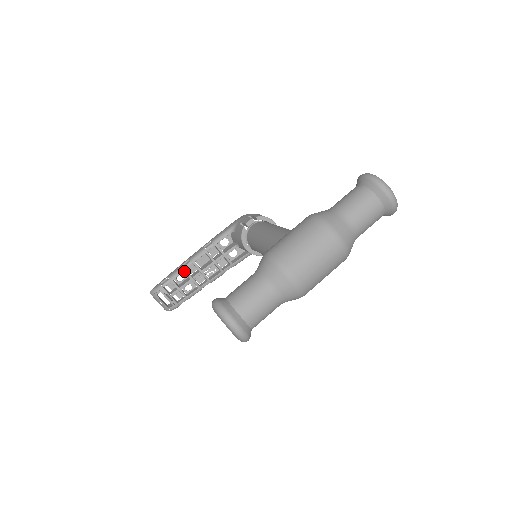
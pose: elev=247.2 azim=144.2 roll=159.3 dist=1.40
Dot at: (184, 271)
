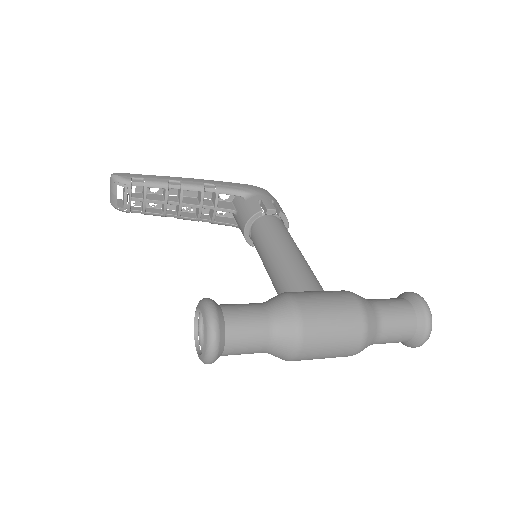
Dot at: (166, 189)
